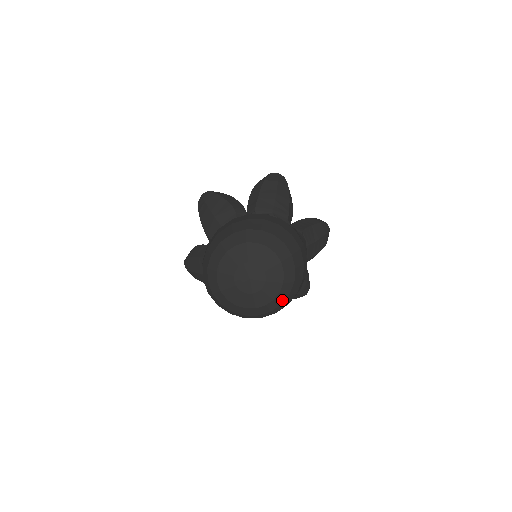
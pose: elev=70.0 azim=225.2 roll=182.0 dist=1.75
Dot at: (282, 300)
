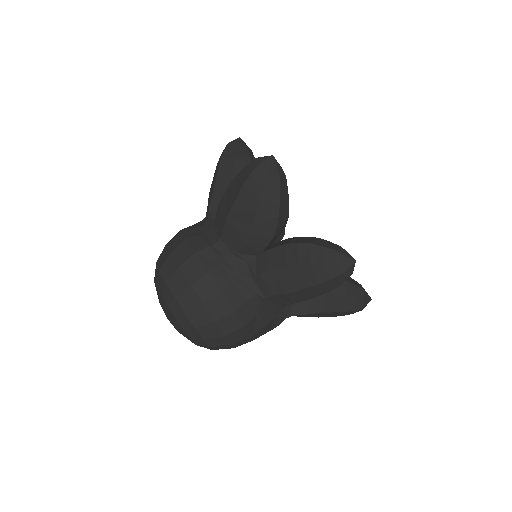
Dot at: occluded
